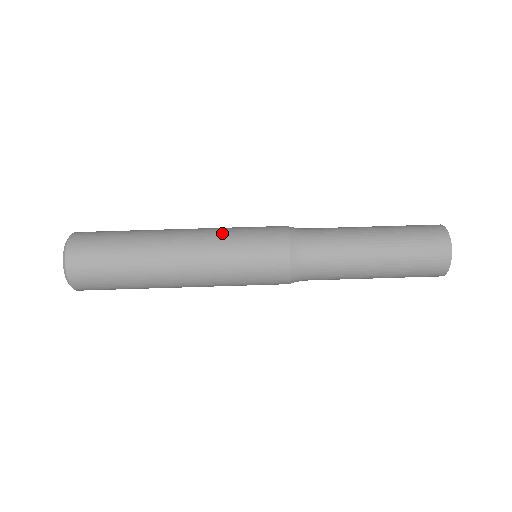
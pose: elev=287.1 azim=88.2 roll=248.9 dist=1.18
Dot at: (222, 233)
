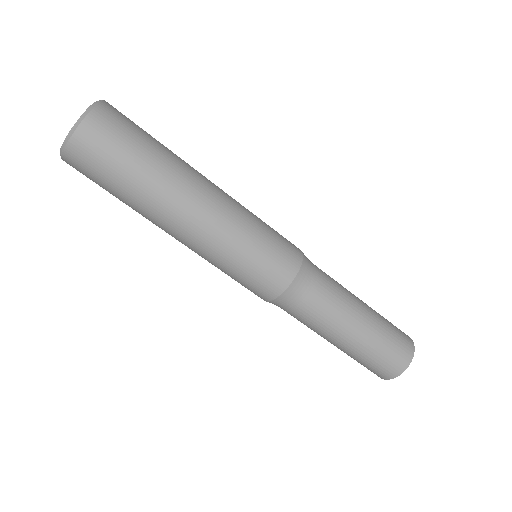
Dot at: (249, 213)
